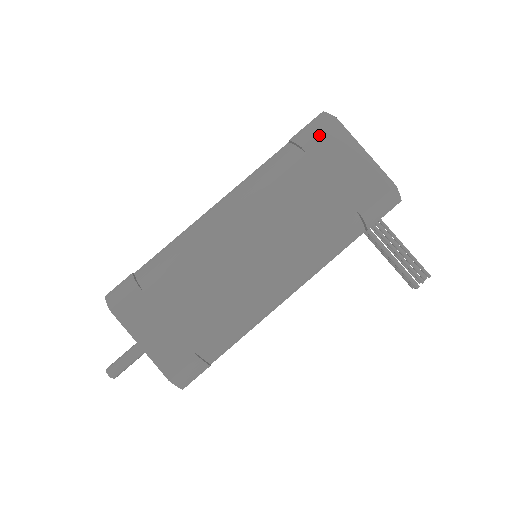
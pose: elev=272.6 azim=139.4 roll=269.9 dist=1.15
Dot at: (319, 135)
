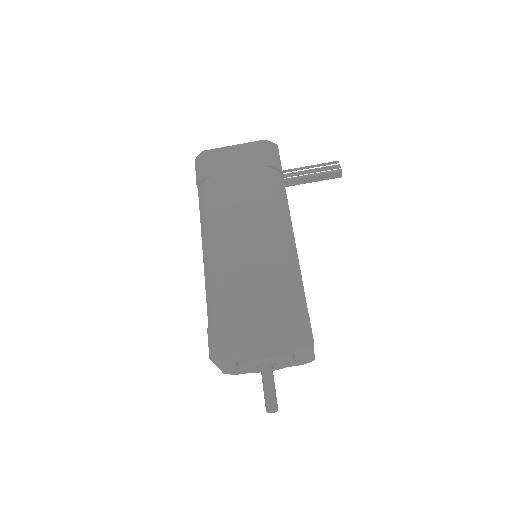
Dot at: (206, 164)
